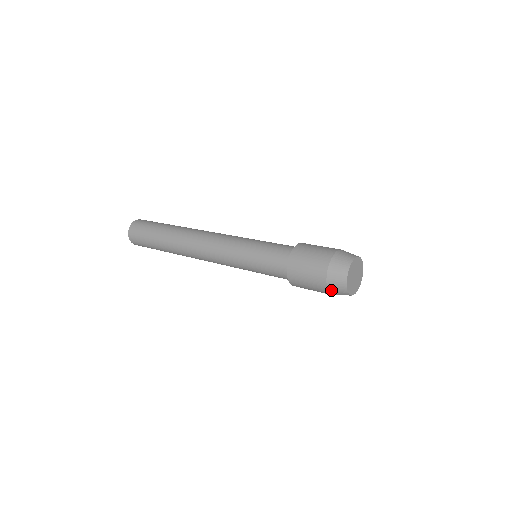
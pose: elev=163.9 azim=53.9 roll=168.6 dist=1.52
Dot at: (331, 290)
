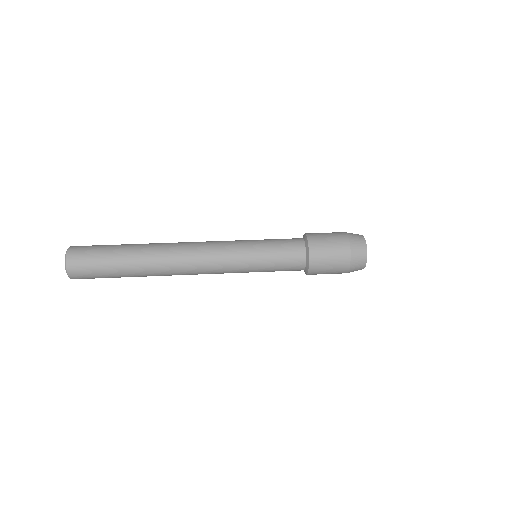
Dot at: (351, 270)
